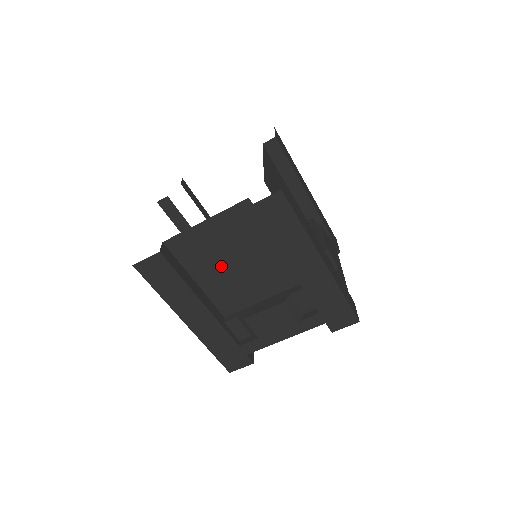
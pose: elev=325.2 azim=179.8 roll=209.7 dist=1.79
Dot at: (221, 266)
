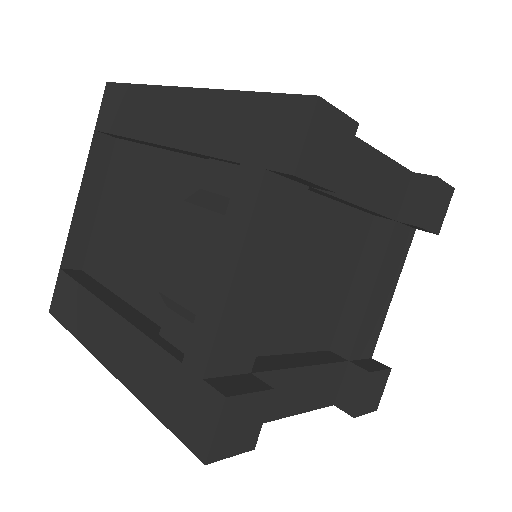
Dot at: (131, 246)
